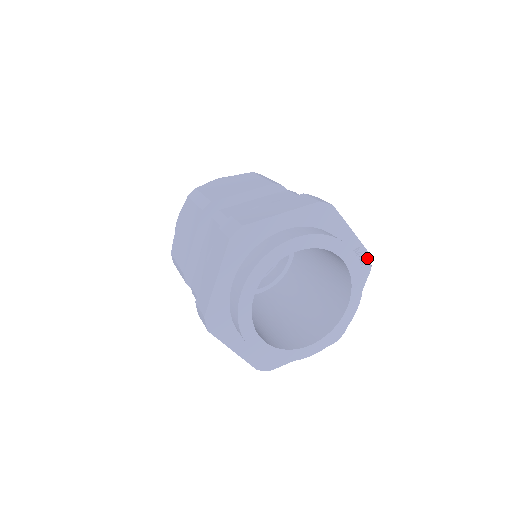
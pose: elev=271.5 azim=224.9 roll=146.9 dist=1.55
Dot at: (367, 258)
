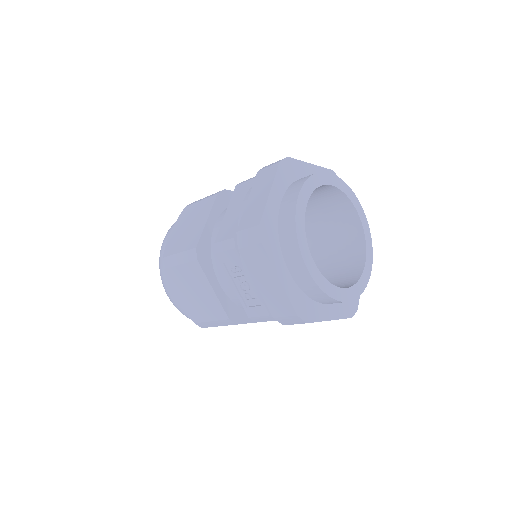
Dot at: occluded
